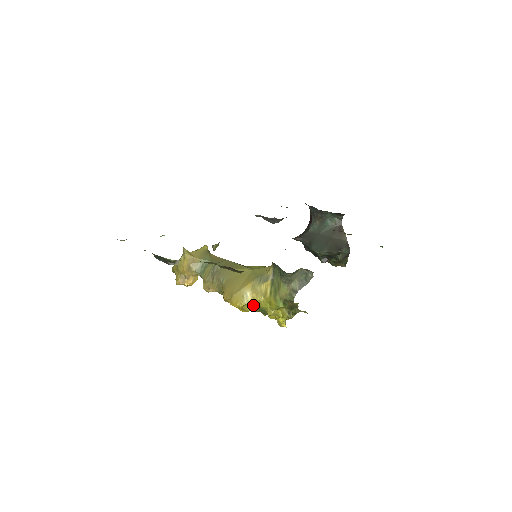
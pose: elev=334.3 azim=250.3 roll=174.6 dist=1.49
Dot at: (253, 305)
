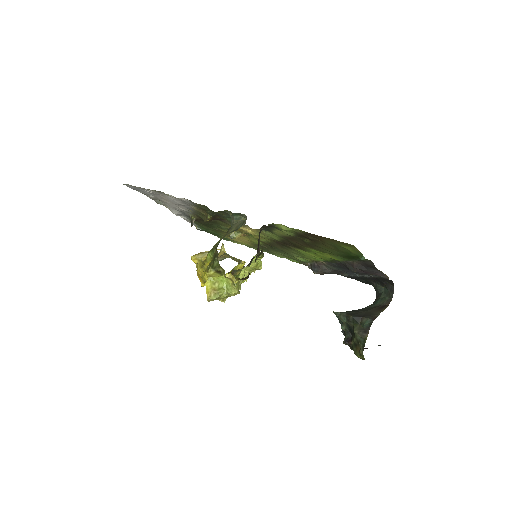
Dot at: occluded
